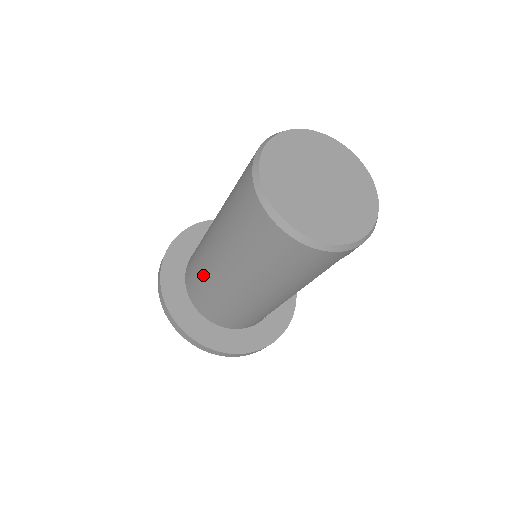
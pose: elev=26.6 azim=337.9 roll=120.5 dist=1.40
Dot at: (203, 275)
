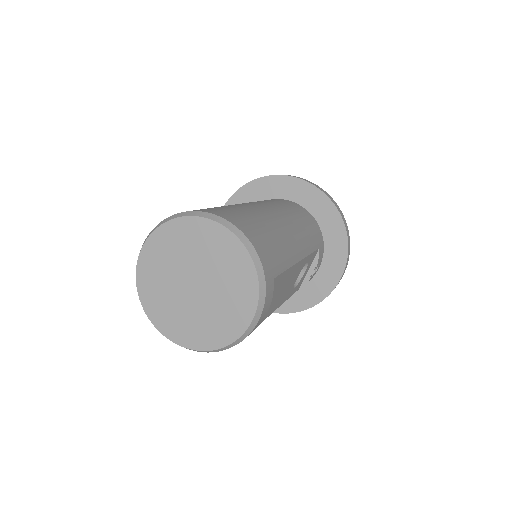
Dot at: occluded
